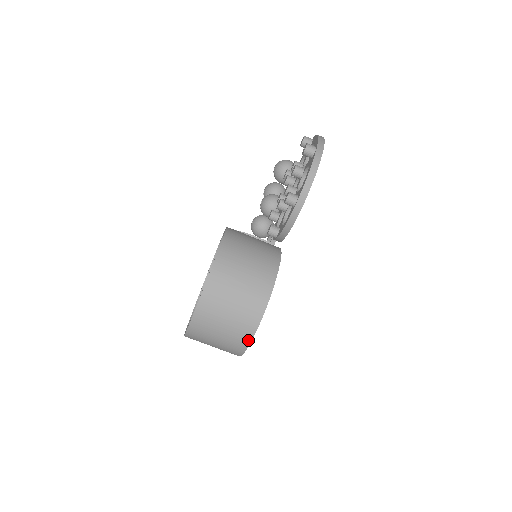
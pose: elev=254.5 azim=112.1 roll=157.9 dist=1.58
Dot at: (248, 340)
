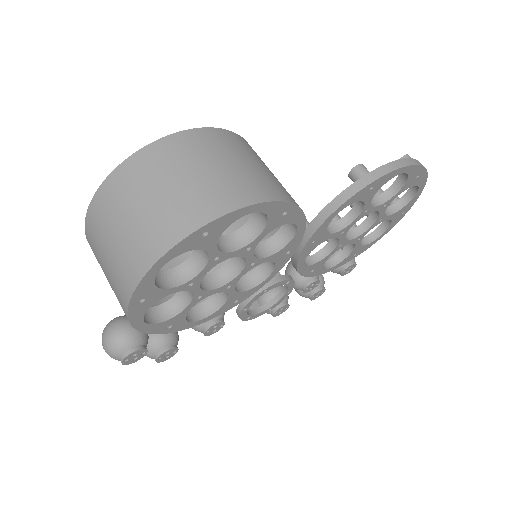
Dot at: (178, 236)
